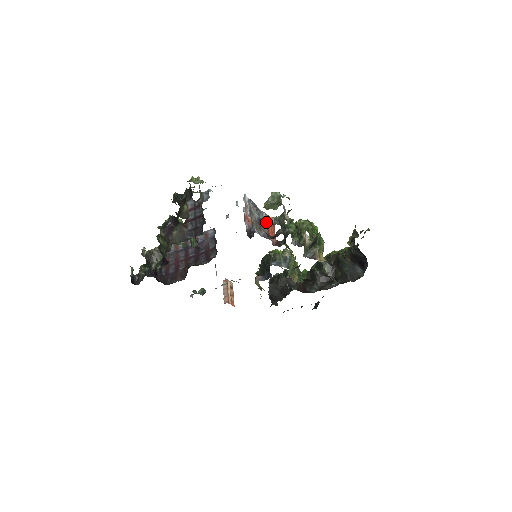
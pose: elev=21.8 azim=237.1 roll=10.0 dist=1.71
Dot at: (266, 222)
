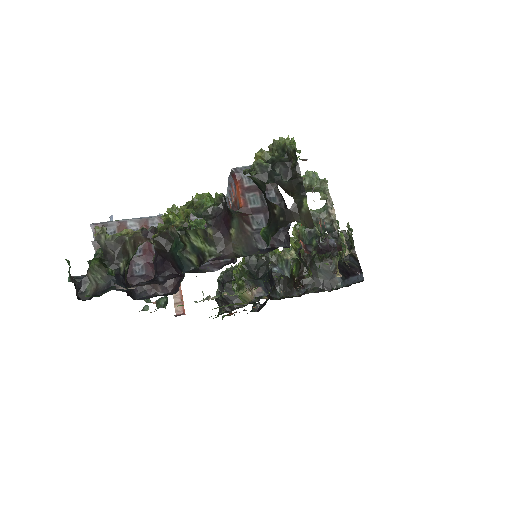
Dot at: occluded
